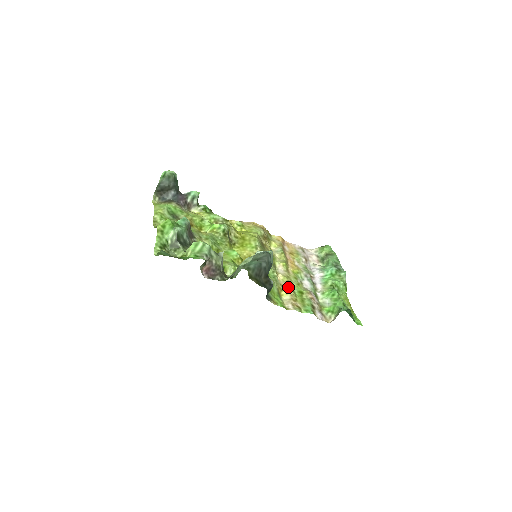
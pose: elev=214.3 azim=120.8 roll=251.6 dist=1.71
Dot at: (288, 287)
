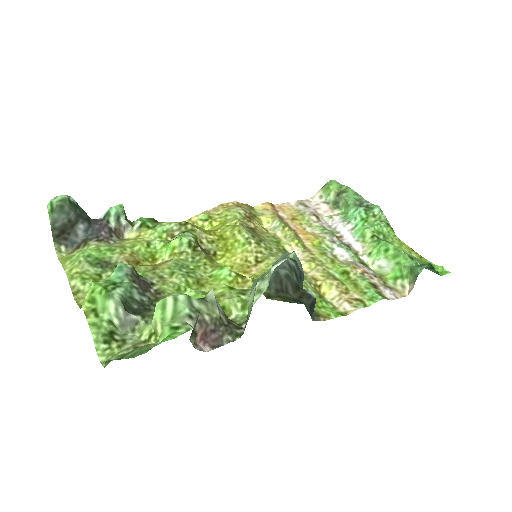
Dot at: (324, 276)
